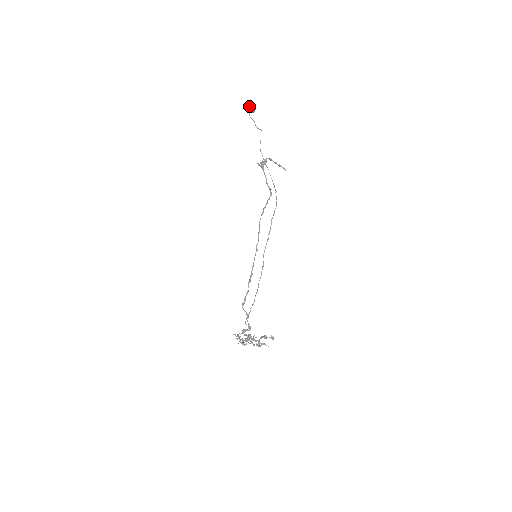
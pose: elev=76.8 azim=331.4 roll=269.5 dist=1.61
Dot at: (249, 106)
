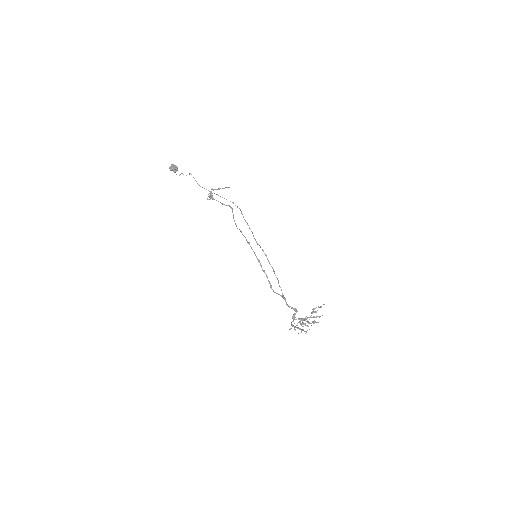
Dot at: (171, 167)
